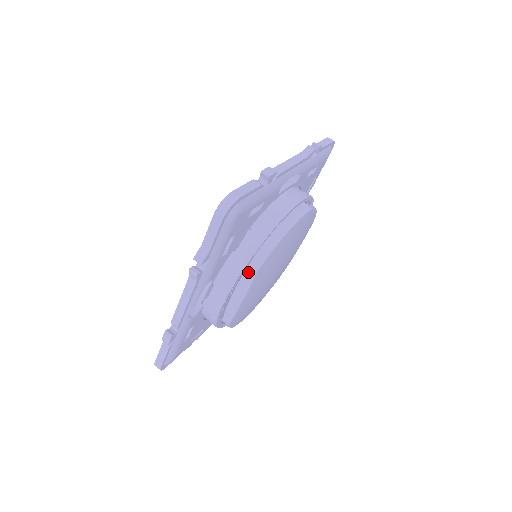
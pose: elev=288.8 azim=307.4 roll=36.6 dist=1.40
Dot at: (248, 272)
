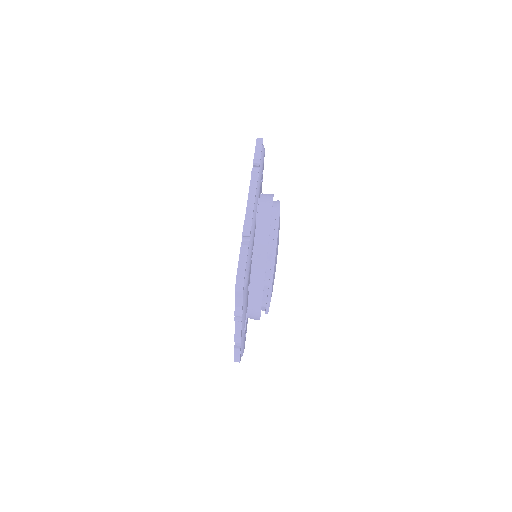
Dot at: (265, 286)
